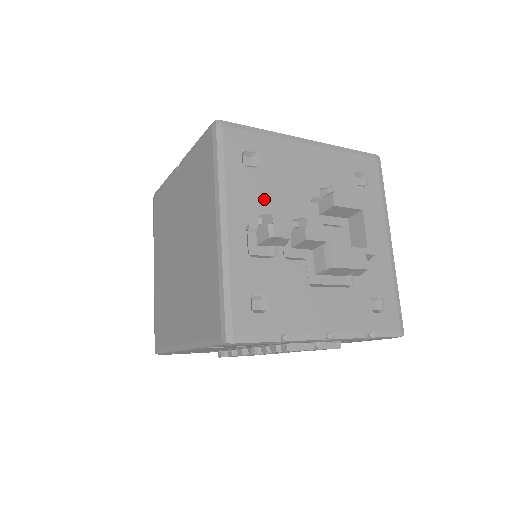
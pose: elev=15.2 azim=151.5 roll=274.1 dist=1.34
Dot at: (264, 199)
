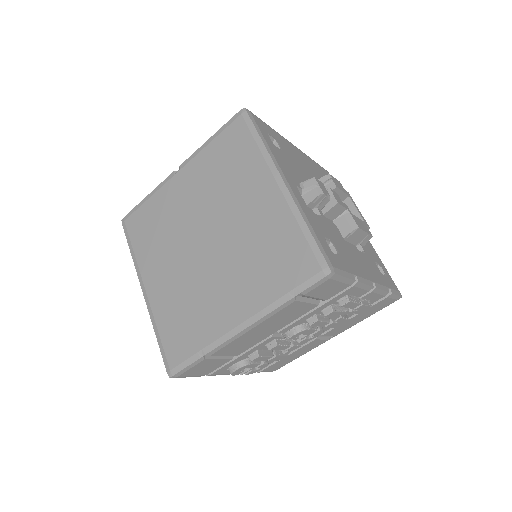
Dot at: (295, 173)
